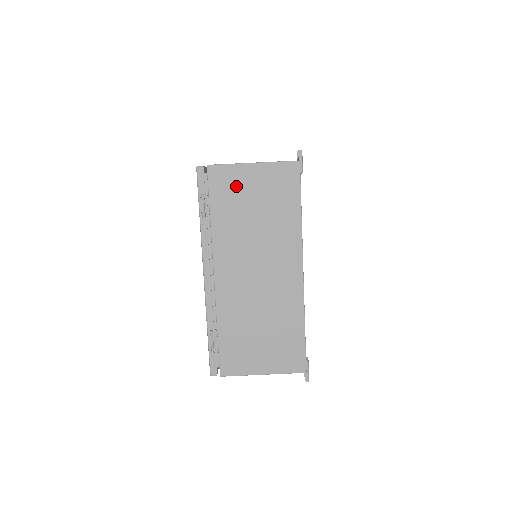
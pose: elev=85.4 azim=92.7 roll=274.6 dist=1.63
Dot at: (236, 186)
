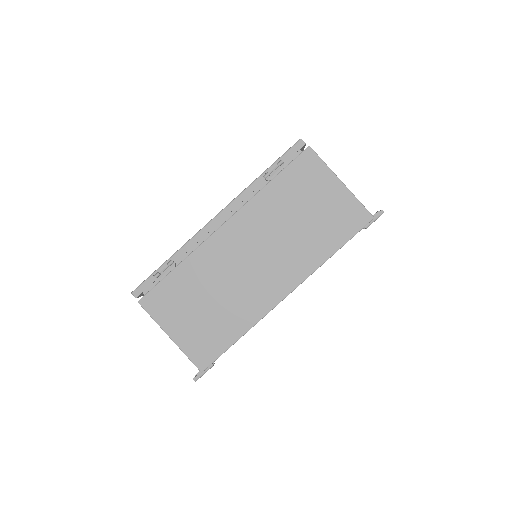
Dot at: (312, 183)
